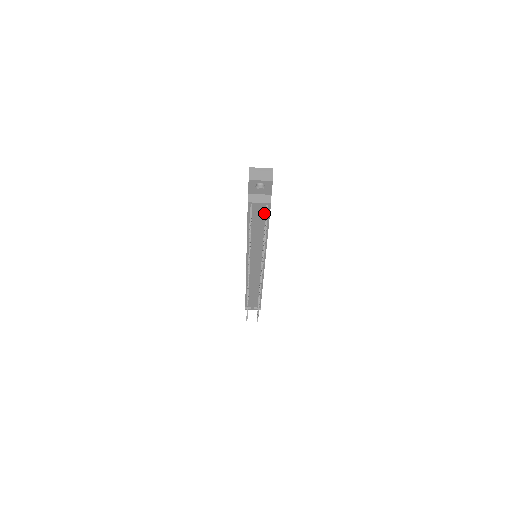
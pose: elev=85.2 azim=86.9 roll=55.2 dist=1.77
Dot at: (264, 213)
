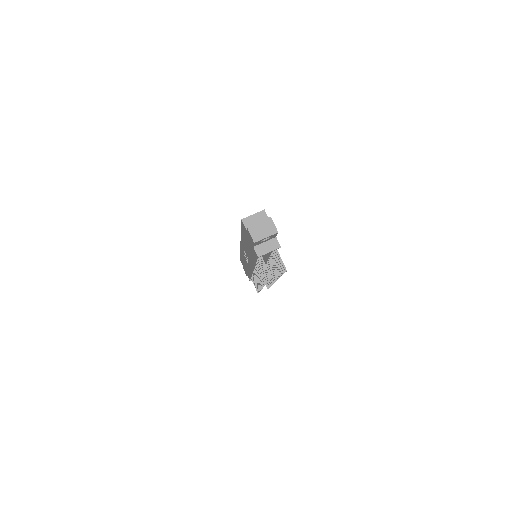
Dot at: occluded
